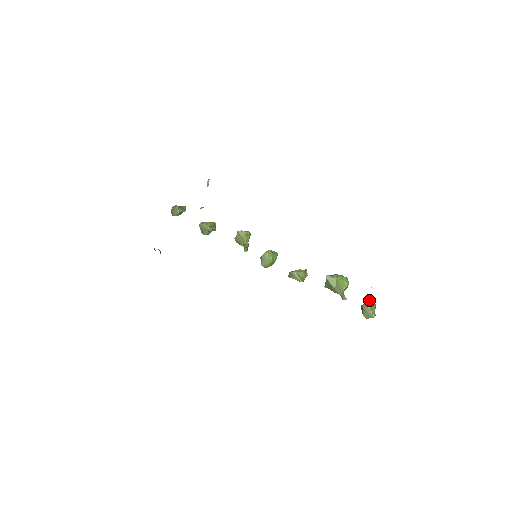
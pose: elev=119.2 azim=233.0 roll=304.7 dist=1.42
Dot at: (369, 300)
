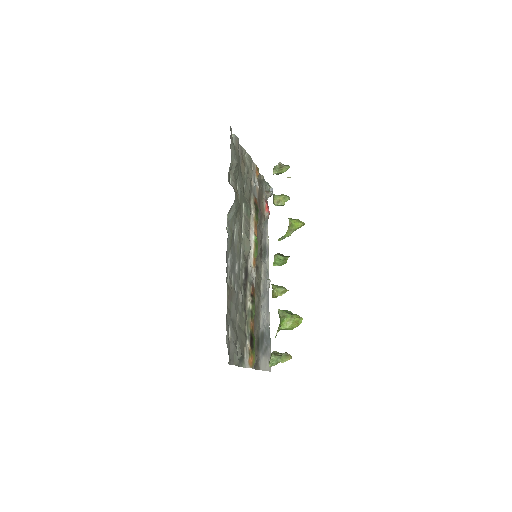
Dot at: (286, 353)
